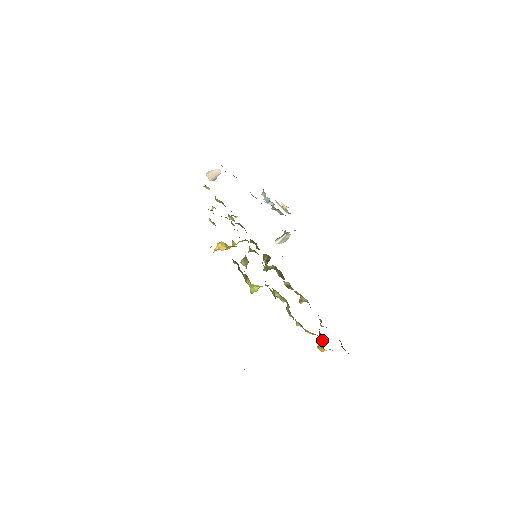
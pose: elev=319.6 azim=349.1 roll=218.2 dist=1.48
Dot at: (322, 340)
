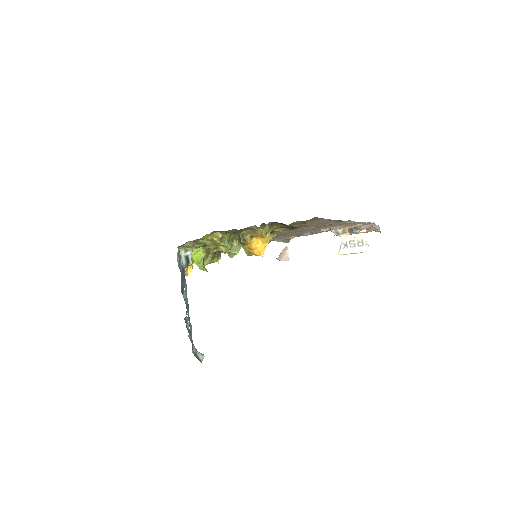
Dot at: occluded
